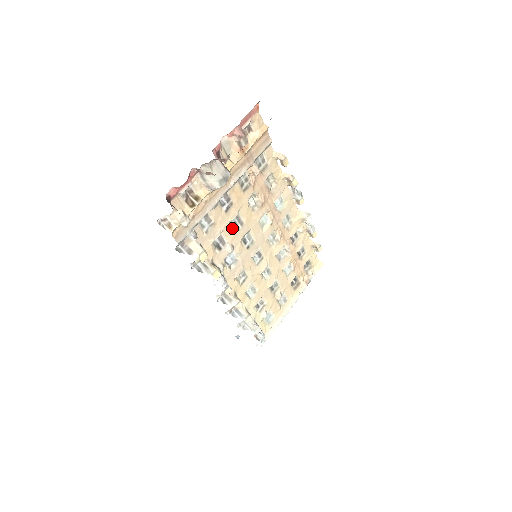
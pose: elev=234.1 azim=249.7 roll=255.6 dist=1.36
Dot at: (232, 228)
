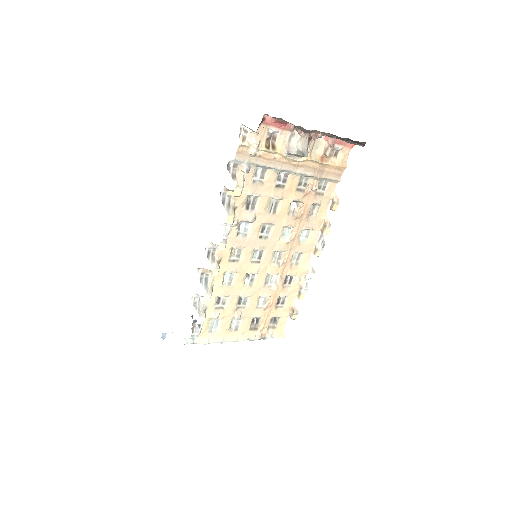
Dot at: (267, 205)
